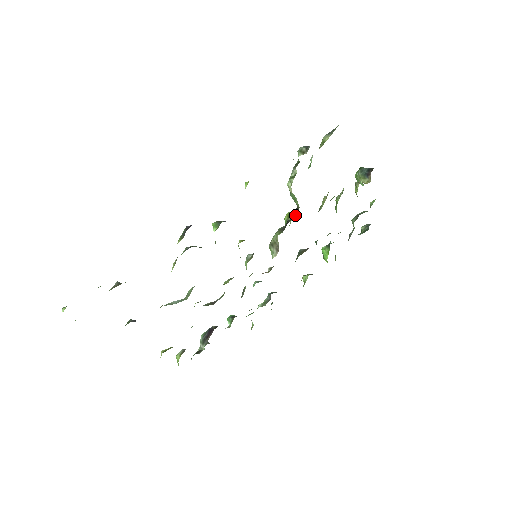
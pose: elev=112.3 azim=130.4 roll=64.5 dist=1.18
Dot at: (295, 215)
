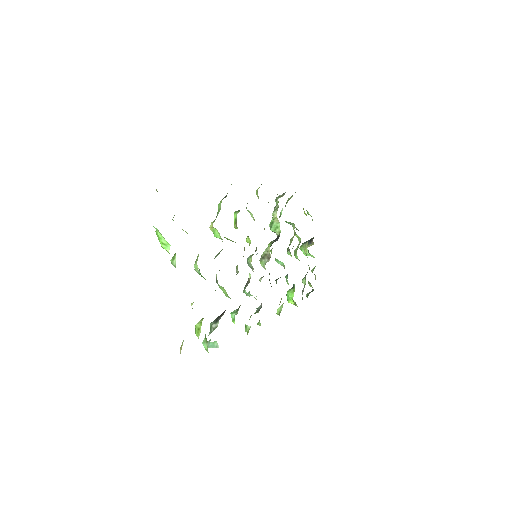
Dot at: occluded
